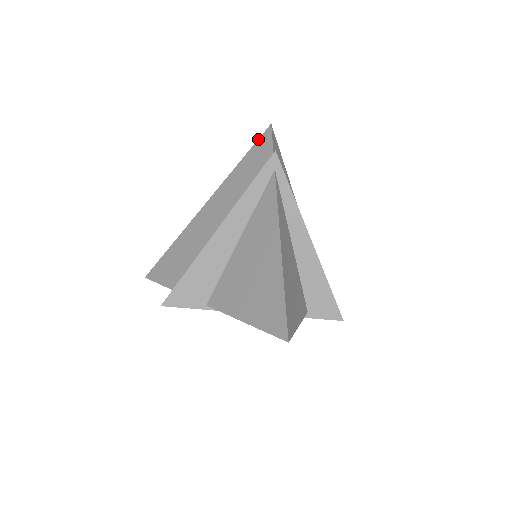
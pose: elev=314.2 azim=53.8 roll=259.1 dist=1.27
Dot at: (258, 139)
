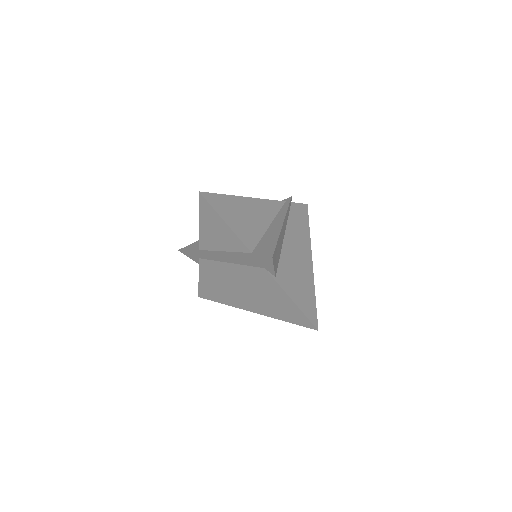
Dot at: occluded
